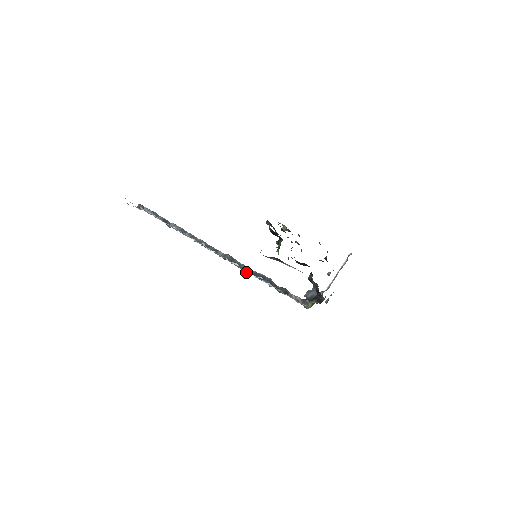
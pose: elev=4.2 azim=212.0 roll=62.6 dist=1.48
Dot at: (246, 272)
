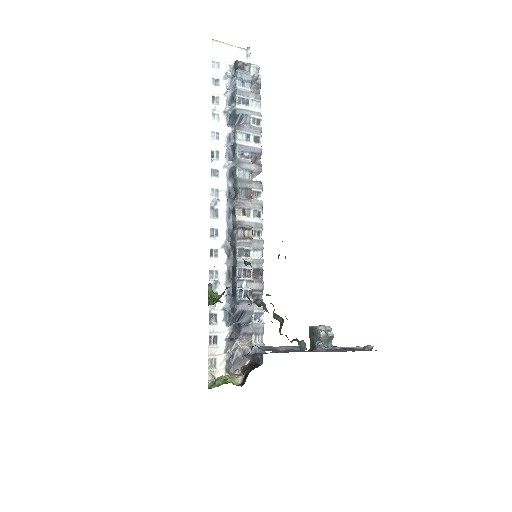
Dot at: (230, 270)
